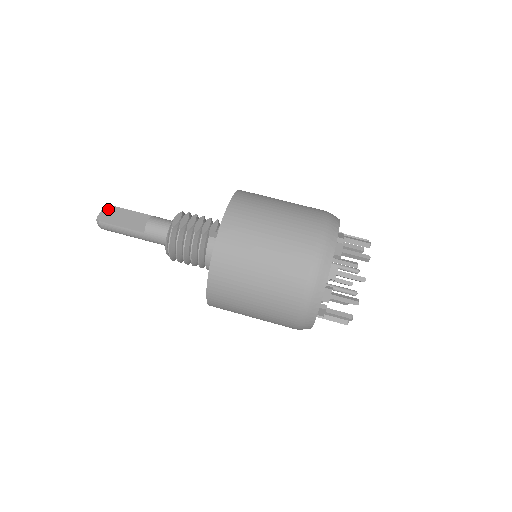
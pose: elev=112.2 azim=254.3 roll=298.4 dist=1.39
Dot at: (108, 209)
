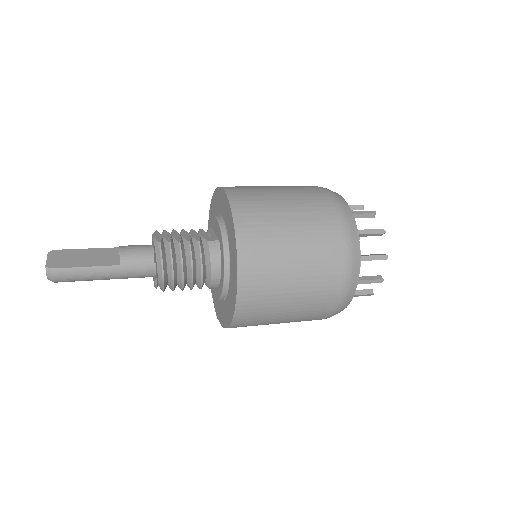
Dot at: (55, 254)
